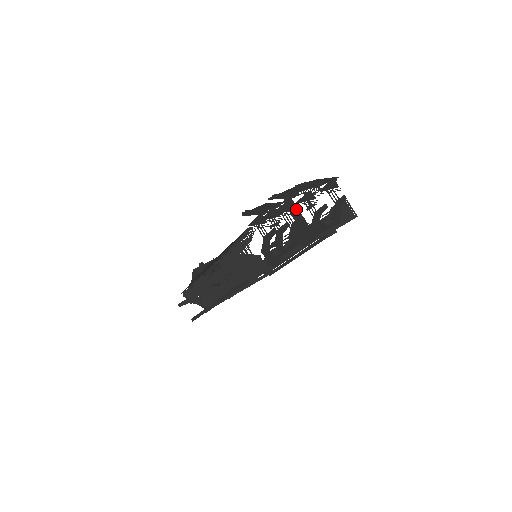
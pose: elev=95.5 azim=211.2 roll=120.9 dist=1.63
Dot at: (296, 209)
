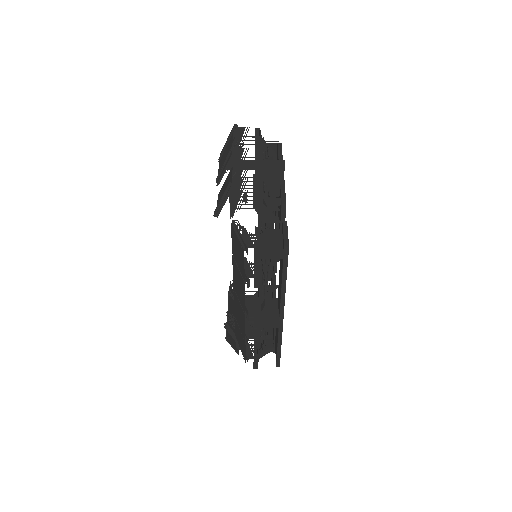
Dot at: (245, 162)
